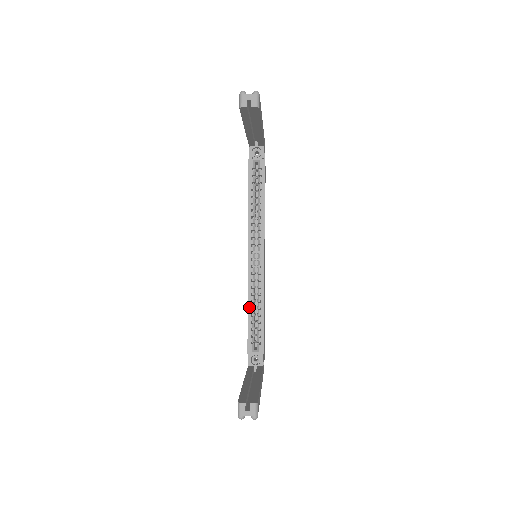
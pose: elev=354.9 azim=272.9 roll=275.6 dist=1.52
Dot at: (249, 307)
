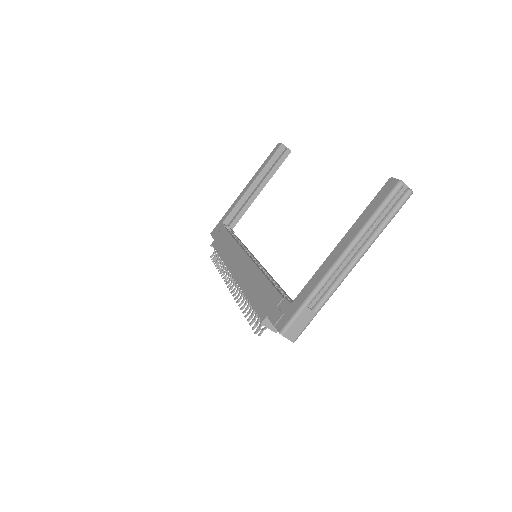
Dot at: (265, 275)
